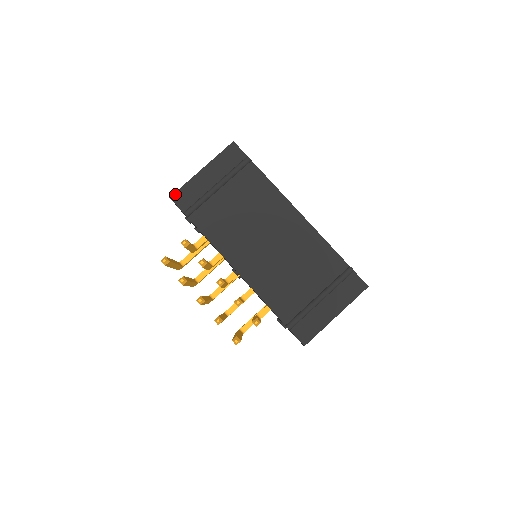
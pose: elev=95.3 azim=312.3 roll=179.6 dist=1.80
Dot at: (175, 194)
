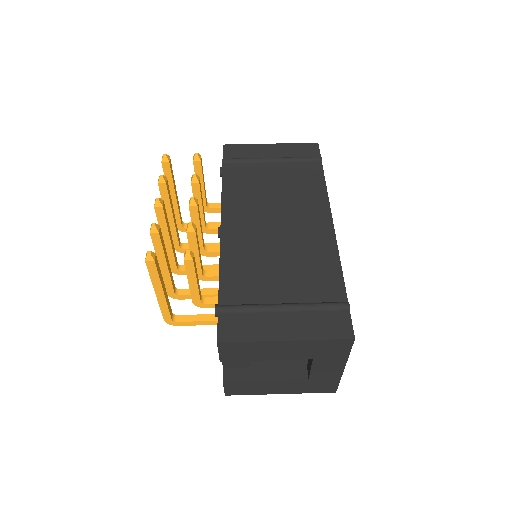
Dot at: (230, 145)
